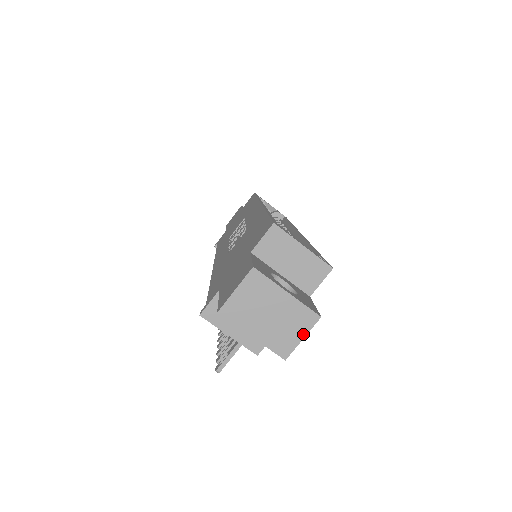
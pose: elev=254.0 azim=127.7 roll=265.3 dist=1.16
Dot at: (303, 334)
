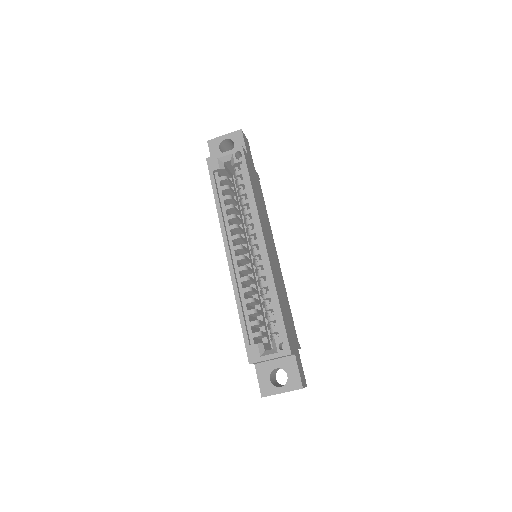
Dot at: occluded
